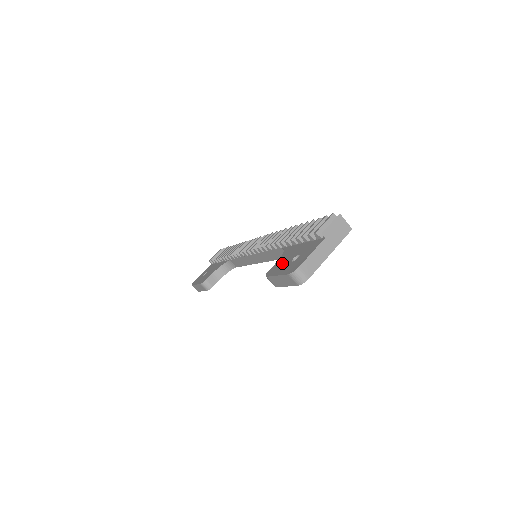
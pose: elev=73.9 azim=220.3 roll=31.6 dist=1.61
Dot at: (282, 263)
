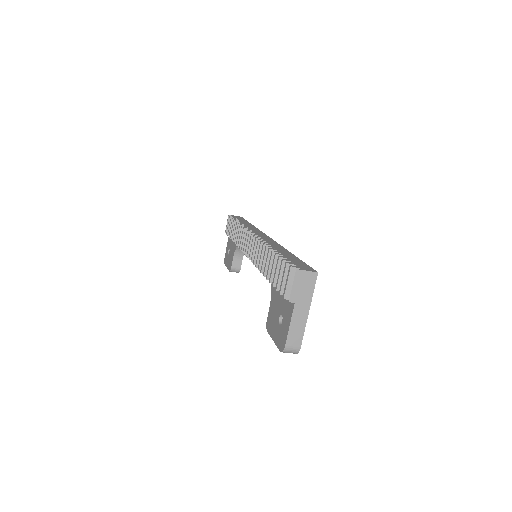
Dot at: (273, 317)
